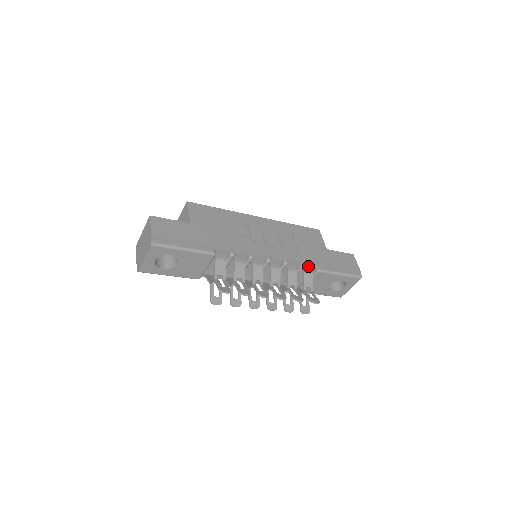
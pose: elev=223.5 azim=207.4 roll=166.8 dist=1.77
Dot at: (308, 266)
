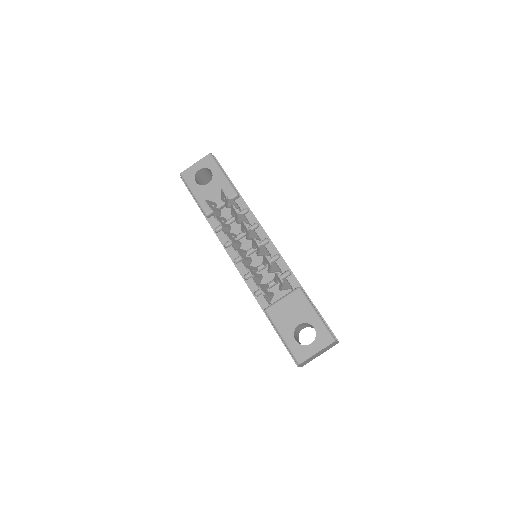
Dot at: (293, 281)
